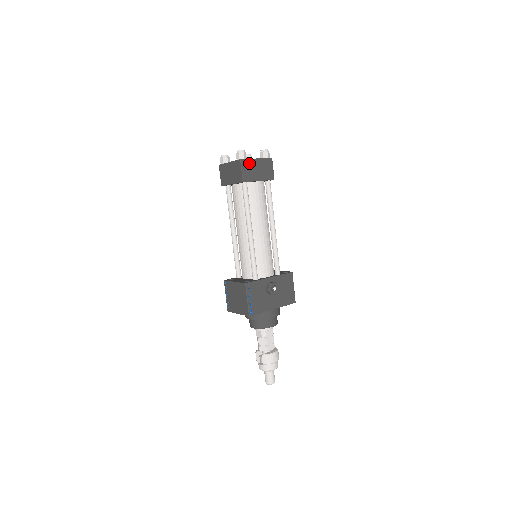
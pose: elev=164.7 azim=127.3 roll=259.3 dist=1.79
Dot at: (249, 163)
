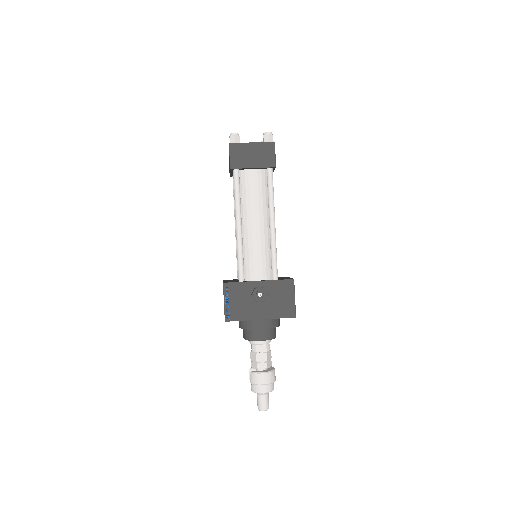
Dot at: (241, 148)
